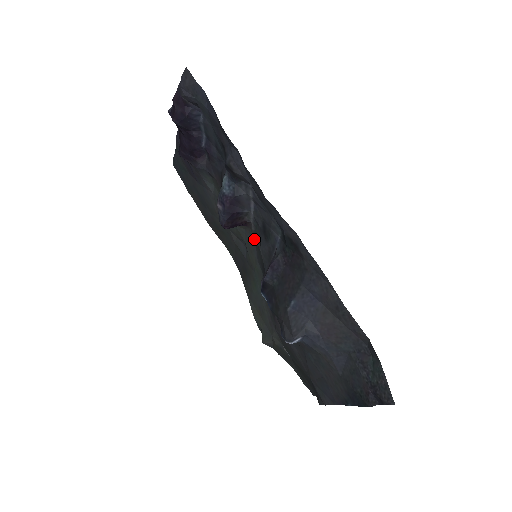
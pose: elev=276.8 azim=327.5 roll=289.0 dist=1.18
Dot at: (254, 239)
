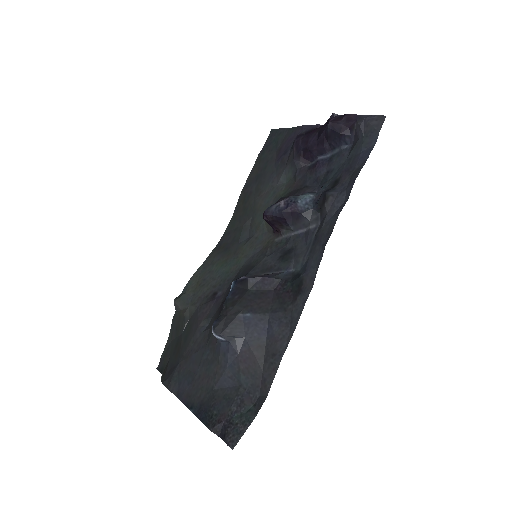
Dot at: (267, 245)
